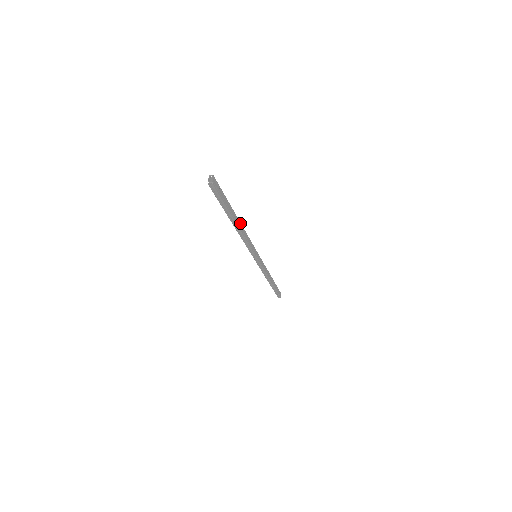
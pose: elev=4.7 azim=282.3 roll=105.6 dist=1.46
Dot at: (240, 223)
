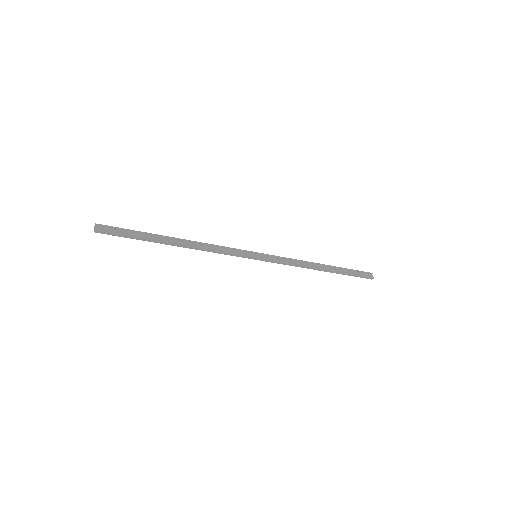
Dot at: (186, 240)
